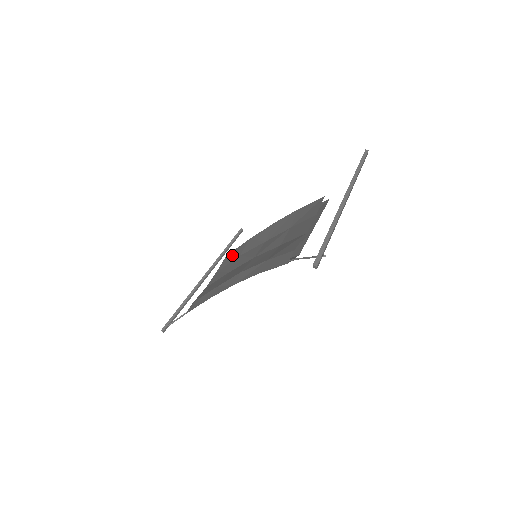
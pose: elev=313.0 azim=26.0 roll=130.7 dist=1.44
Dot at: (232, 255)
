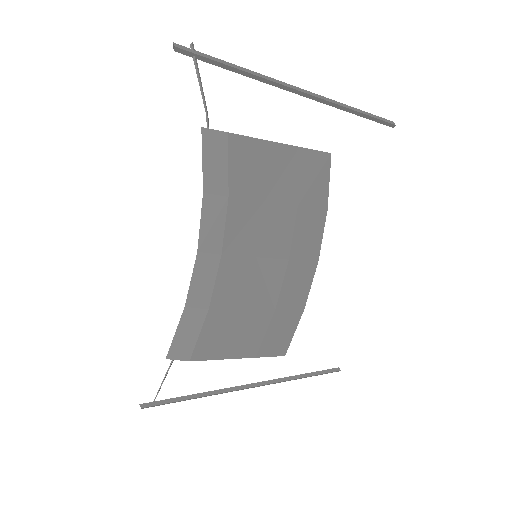
Dot at: occluded
